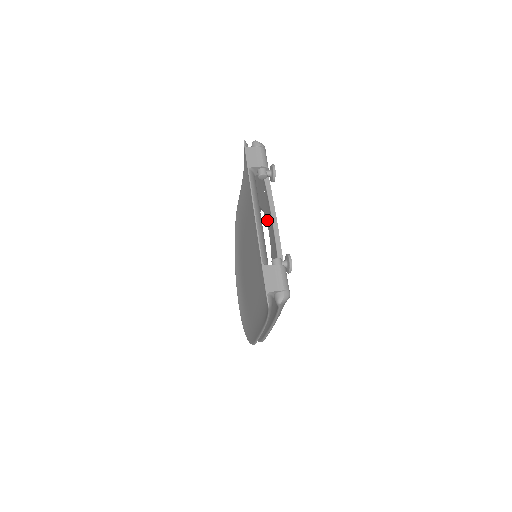
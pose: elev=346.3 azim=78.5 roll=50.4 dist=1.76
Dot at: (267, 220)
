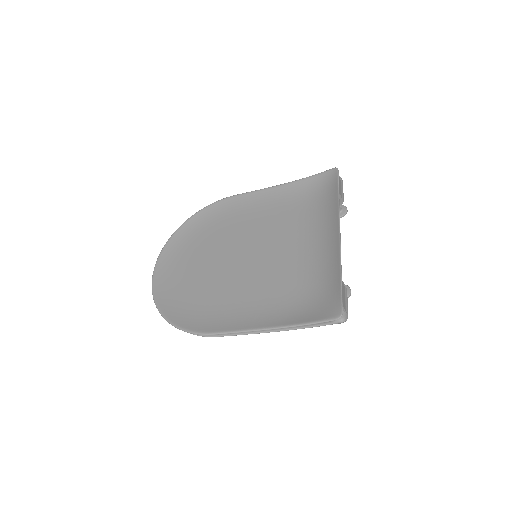
Dot at: occluded
